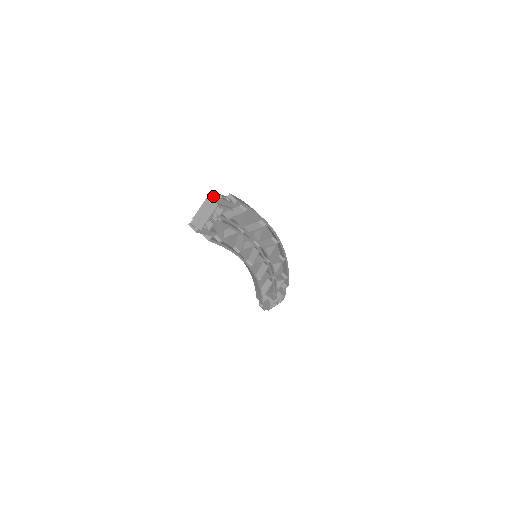
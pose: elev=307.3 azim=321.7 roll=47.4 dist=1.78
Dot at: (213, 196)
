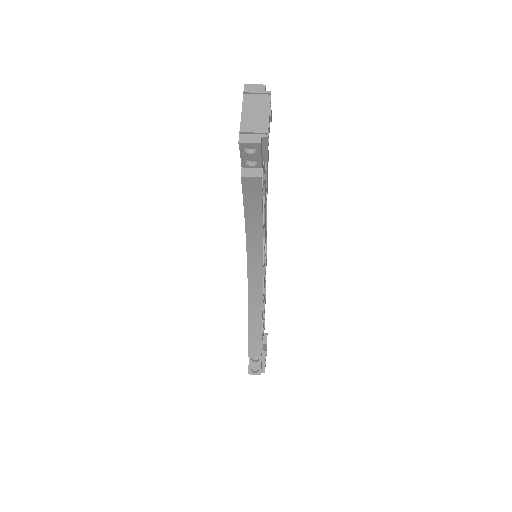
Dot at: (254, 86)
